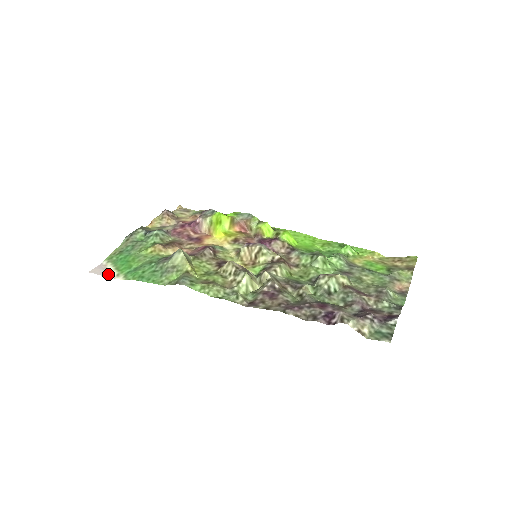
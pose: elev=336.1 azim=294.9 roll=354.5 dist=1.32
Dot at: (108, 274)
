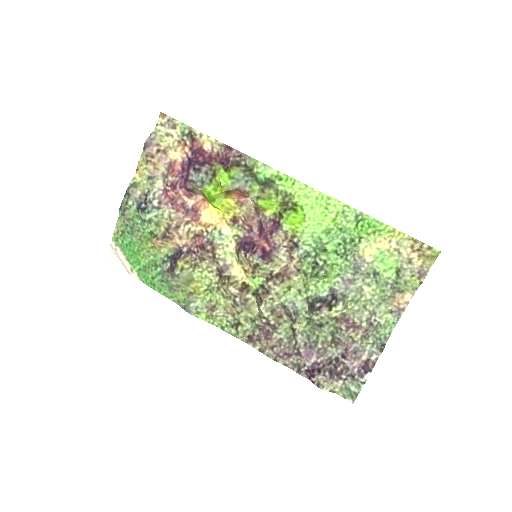
Dot at: (122, 266)
